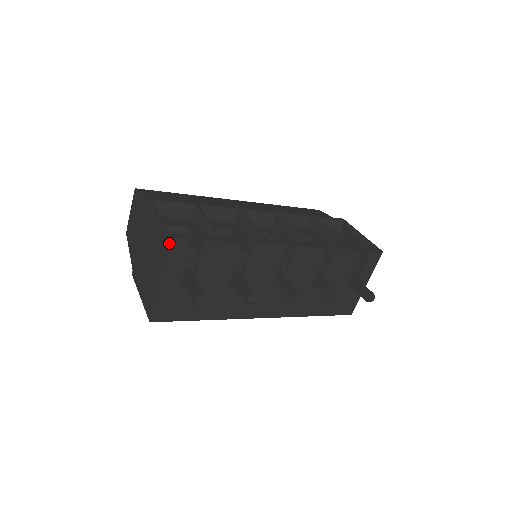
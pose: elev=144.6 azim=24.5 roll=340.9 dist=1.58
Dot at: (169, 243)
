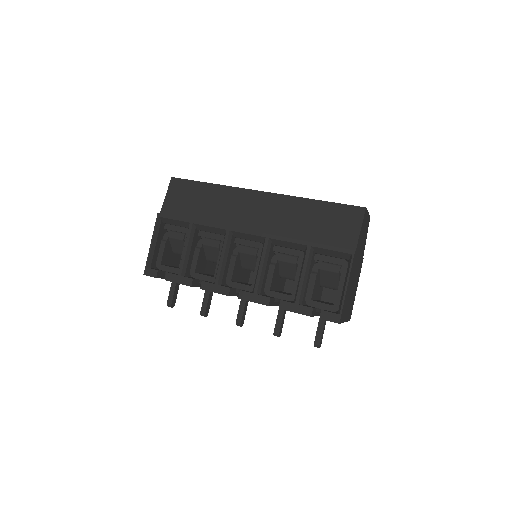
Dot at: (146, 275)
